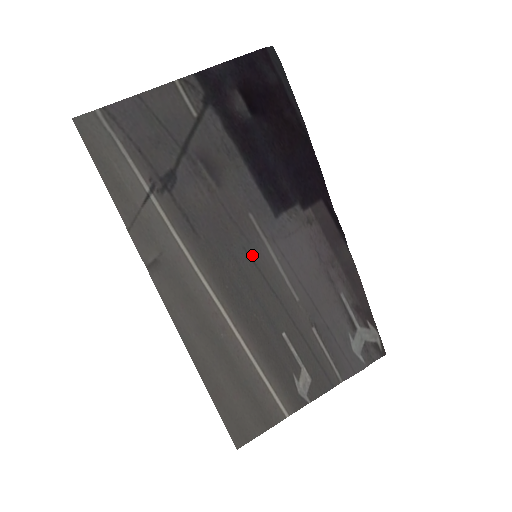
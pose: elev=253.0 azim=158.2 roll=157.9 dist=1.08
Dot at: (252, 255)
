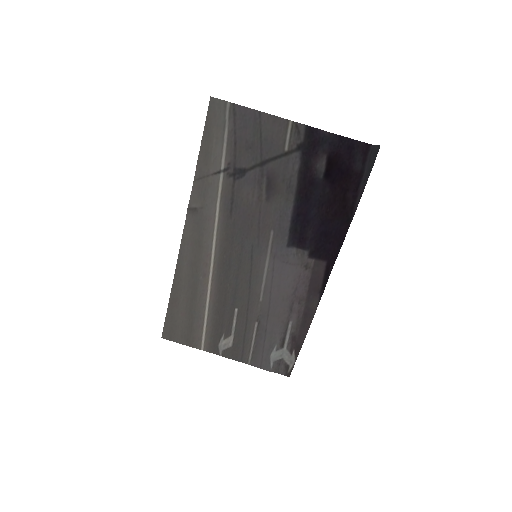
Dot at: (254, 253)
